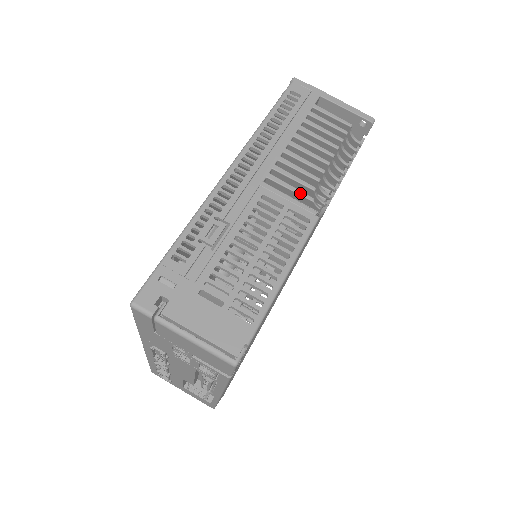
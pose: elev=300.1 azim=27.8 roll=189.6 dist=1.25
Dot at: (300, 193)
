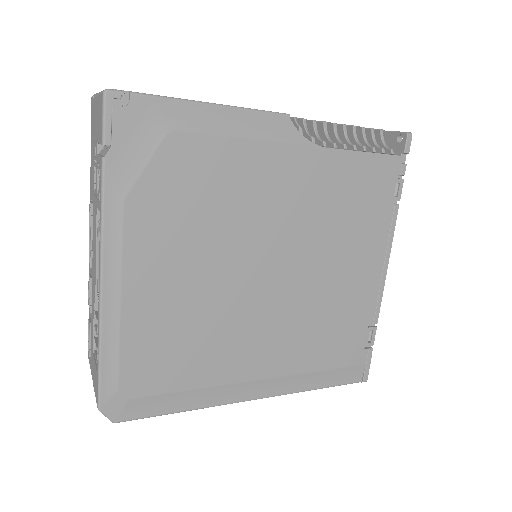
Dot at: occluded
